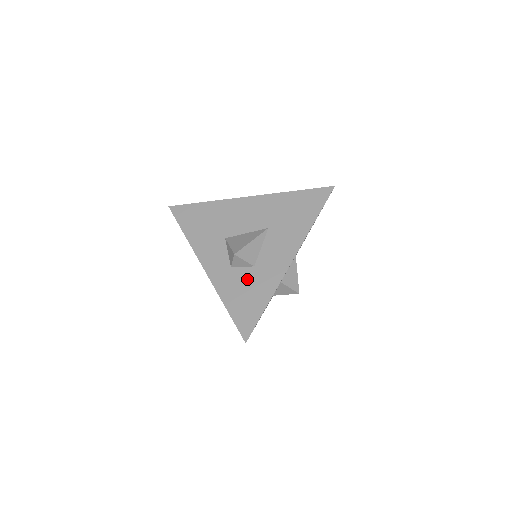
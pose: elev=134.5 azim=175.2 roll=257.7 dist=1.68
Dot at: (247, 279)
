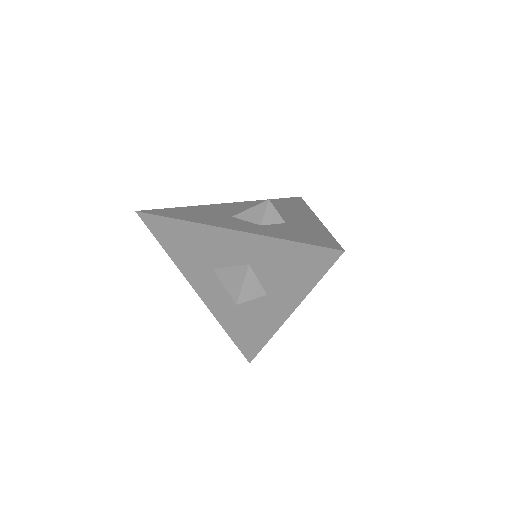
Dot at: (289, 227)
